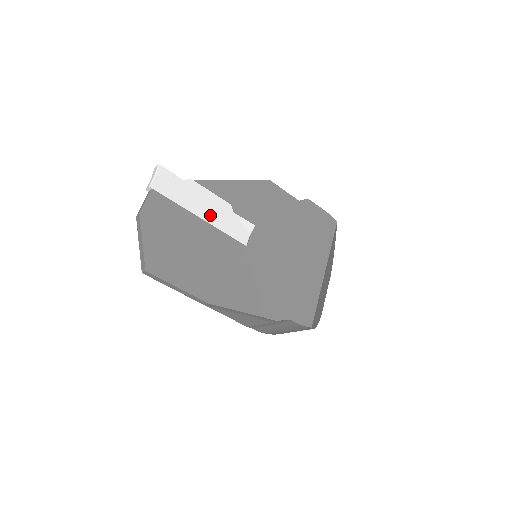
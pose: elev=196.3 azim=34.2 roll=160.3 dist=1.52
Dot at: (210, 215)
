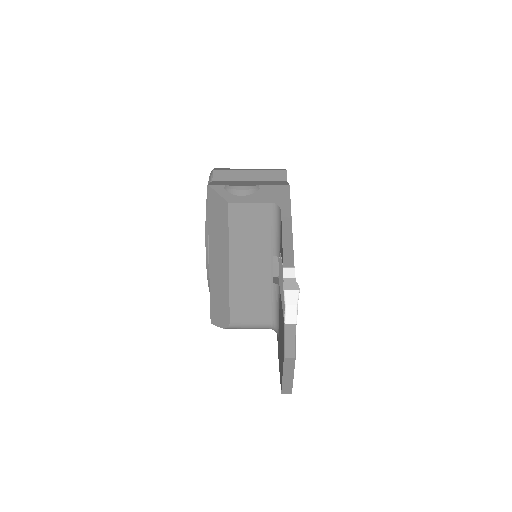
Dot at: occluded
